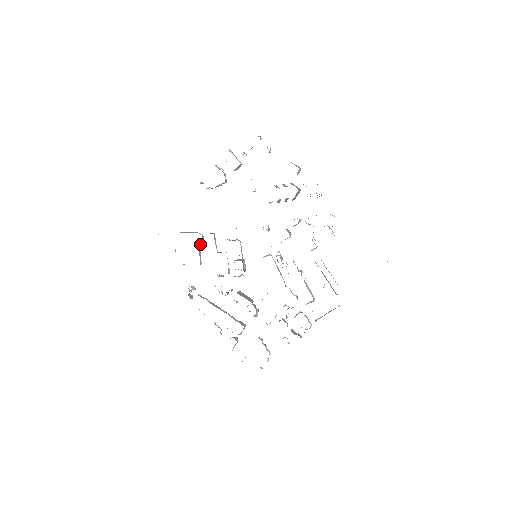
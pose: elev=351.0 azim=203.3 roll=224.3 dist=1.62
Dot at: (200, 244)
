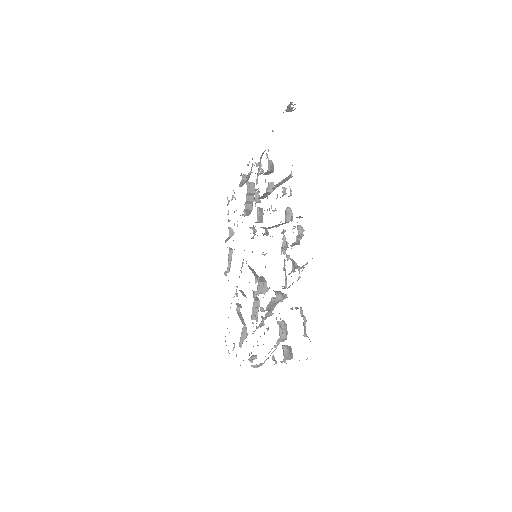
Dot at: (239, 312)
